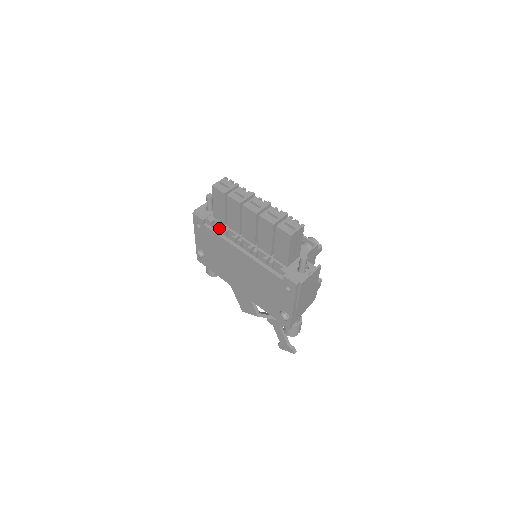
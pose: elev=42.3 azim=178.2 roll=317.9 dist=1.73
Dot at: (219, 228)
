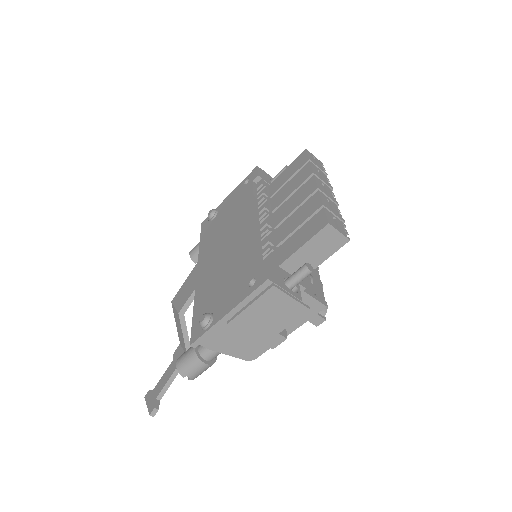
Dot at: (262, 192)
